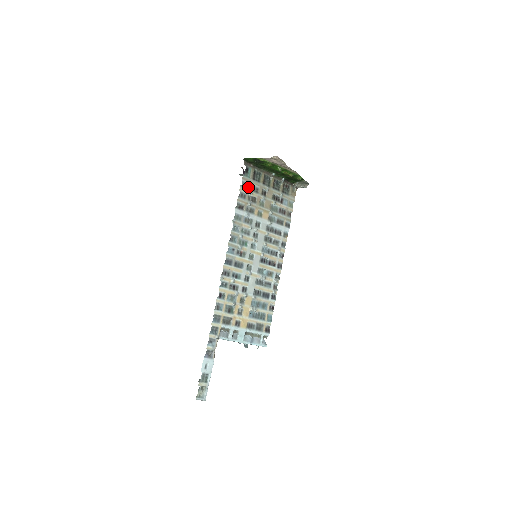
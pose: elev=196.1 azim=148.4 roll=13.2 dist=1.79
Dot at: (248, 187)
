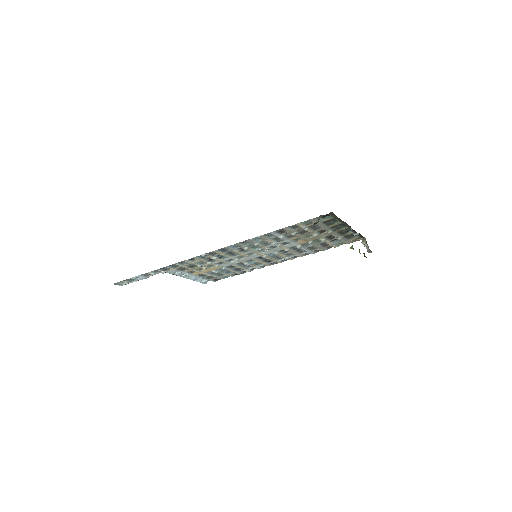
Dot at: (310, 224)
